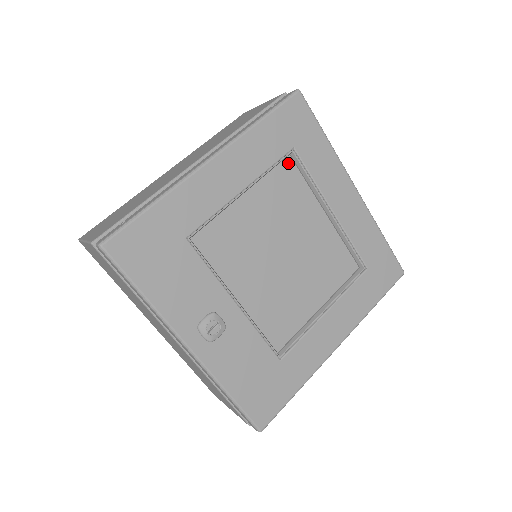
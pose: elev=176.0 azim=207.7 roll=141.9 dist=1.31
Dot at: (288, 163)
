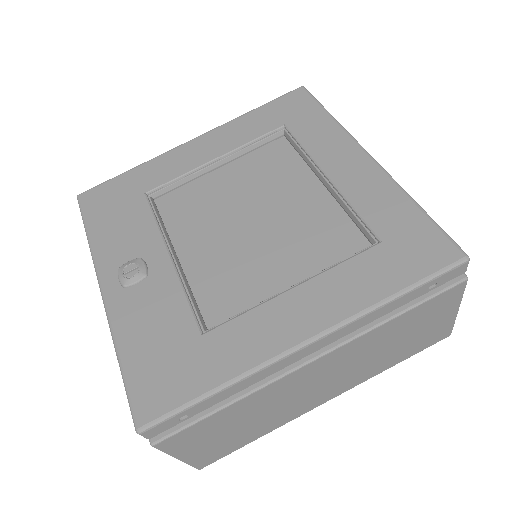
Dot at: (281, 142)
